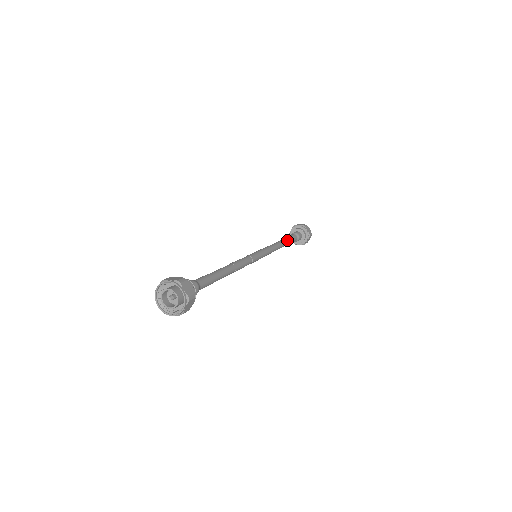
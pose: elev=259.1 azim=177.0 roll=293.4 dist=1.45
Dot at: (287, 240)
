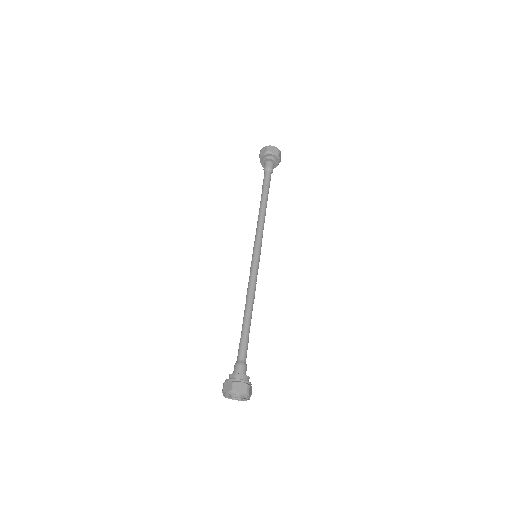
Dot at: (265, 192)
